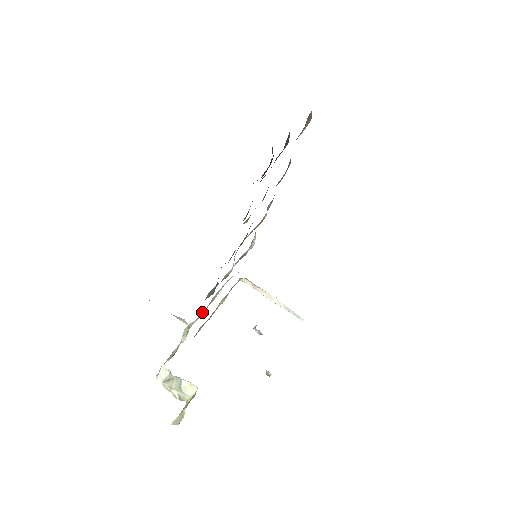
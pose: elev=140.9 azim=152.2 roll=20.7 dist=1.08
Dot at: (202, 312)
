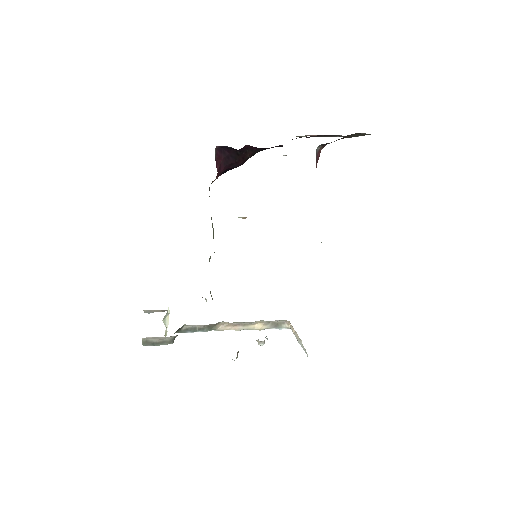
Dot at: occluded
